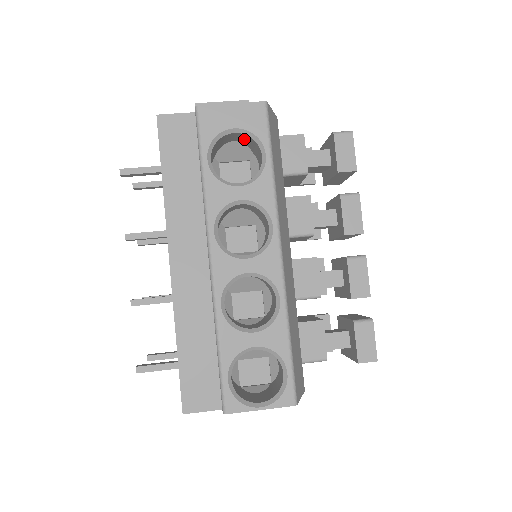
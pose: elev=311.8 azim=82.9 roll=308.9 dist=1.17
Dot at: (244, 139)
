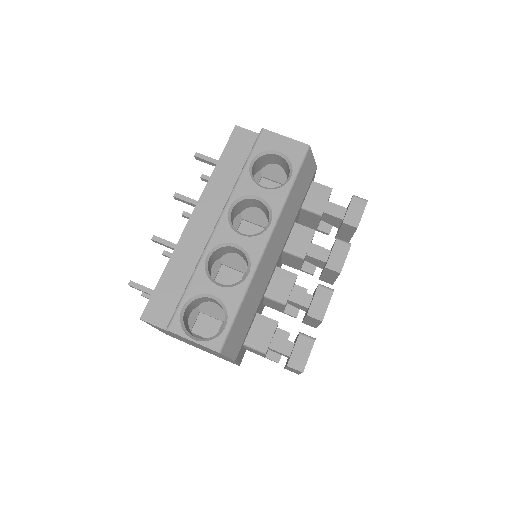
Dot at: (284, 164)
